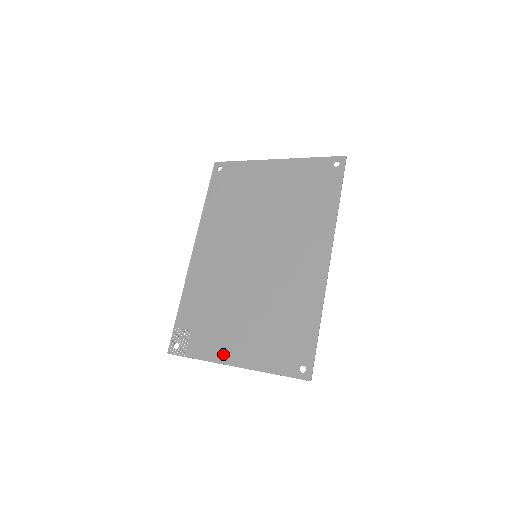
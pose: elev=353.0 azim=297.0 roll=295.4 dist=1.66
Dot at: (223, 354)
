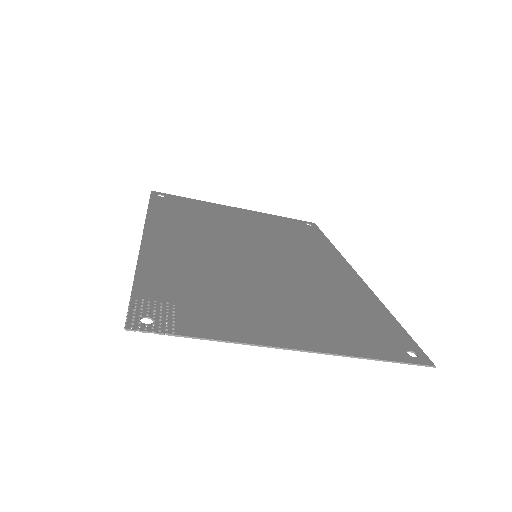
Dot at: (264, 334)
